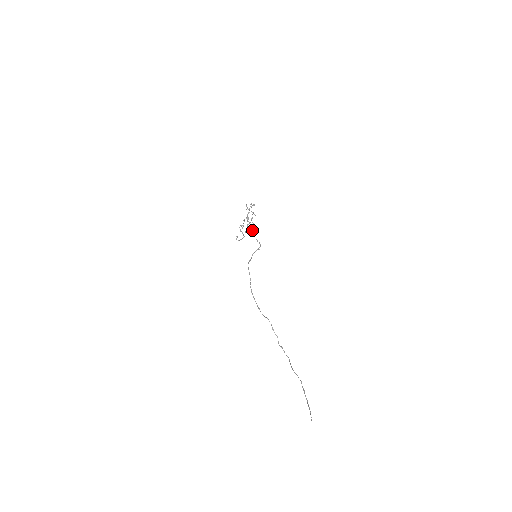
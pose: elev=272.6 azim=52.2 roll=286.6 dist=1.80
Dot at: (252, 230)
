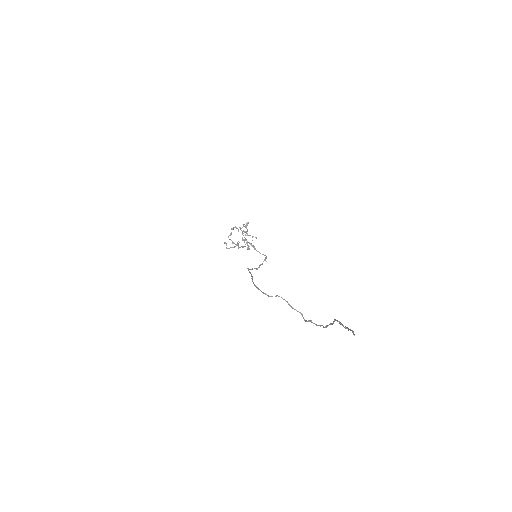
Dot at: (252, 245)
